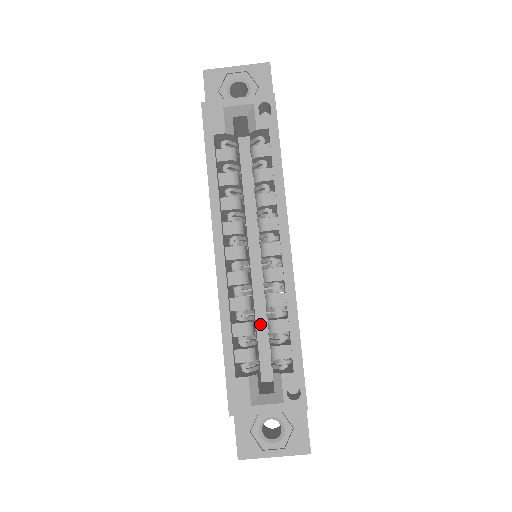
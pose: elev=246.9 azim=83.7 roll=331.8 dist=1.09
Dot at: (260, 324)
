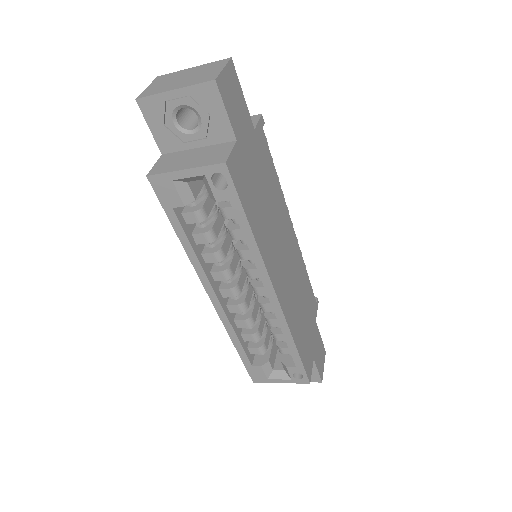
Dot at: occluded
